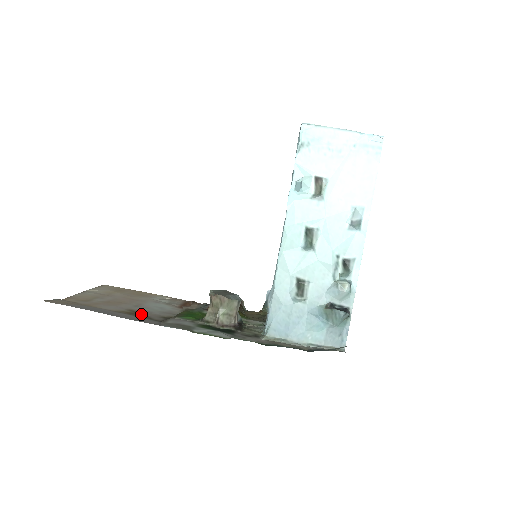
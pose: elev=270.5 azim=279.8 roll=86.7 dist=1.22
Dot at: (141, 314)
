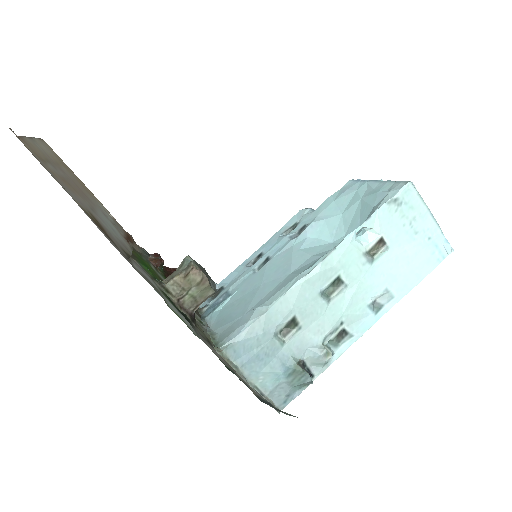
Dot at: (105, 231)
